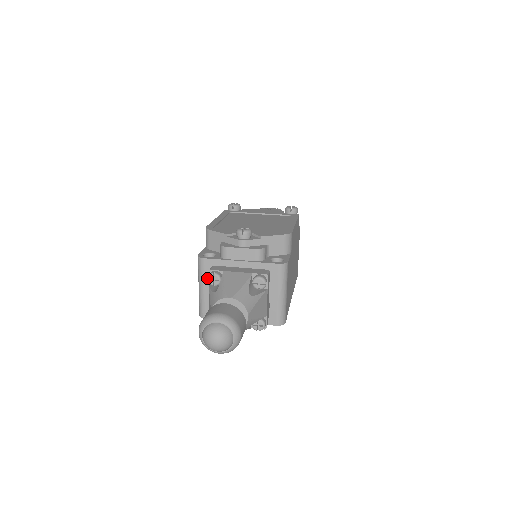
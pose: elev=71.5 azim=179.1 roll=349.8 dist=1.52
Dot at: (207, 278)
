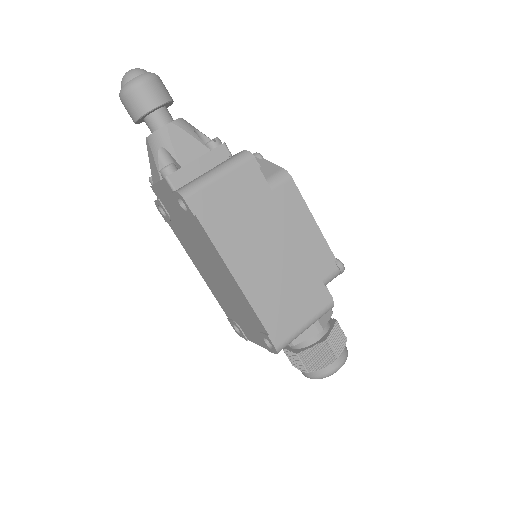
Dot at: occluded
